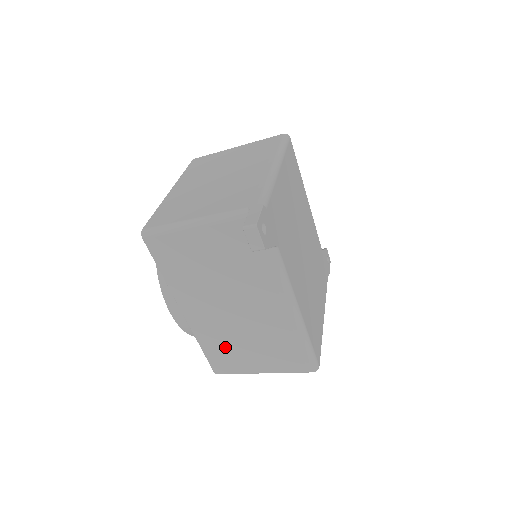
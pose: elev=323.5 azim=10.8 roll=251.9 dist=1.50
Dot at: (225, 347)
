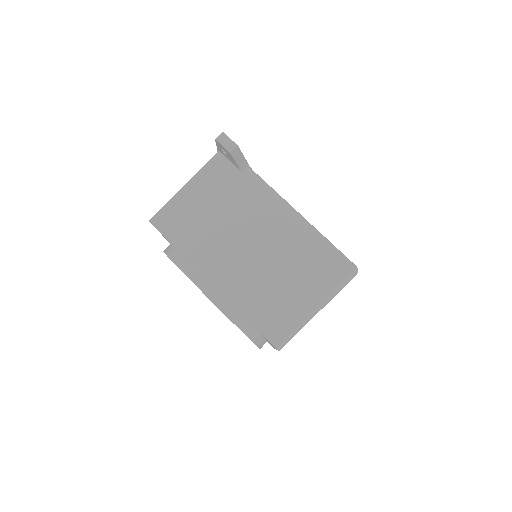
Dot at: (266, 299)
